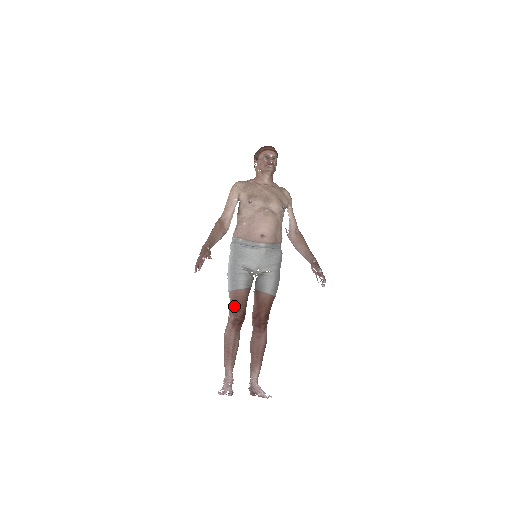
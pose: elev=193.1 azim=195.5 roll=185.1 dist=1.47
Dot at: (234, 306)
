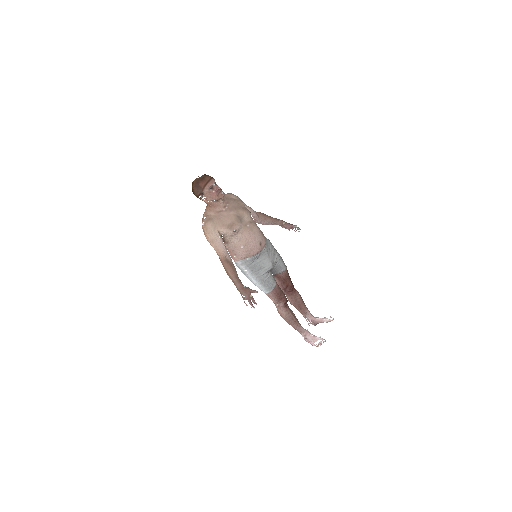
Dot at: (278, 298)
